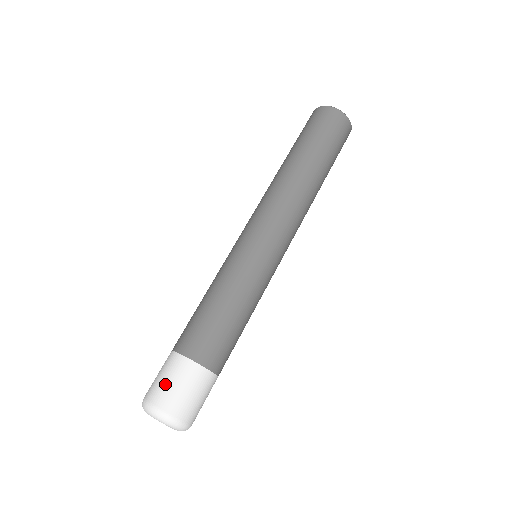
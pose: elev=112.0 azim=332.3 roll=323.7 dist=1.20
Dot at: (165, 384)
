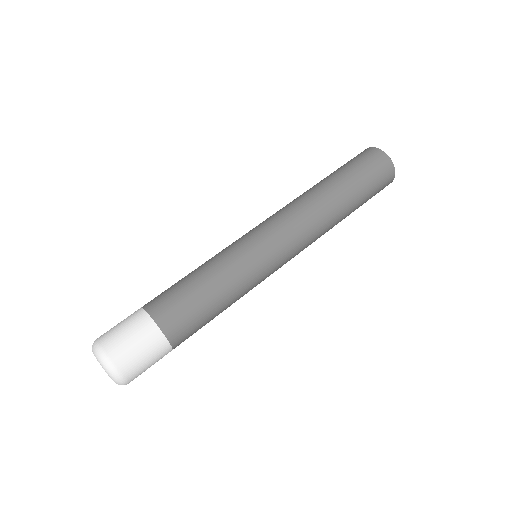
Dot at: (124, 337)
